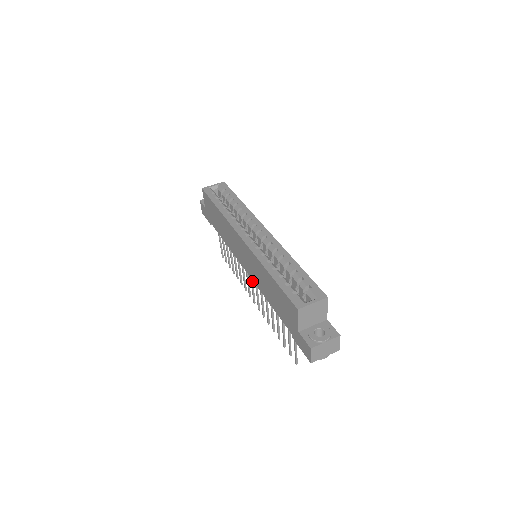
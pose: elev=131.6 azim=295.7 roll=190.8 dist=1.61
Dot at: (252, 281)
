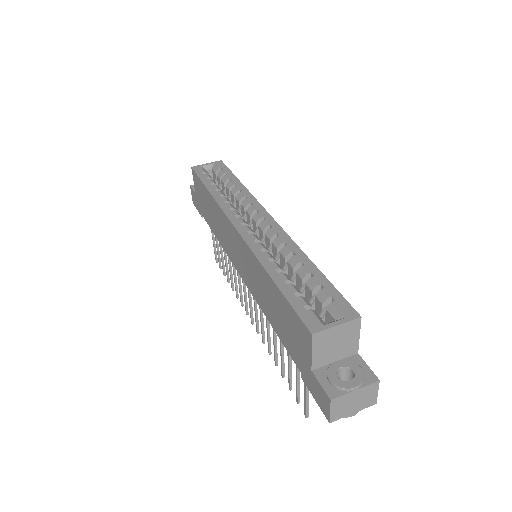
Dot at: occluded
